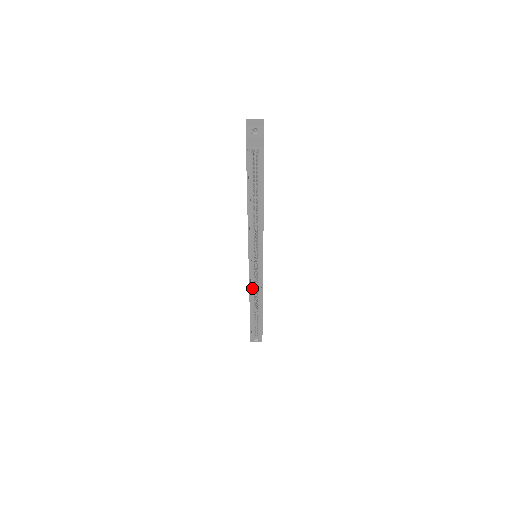
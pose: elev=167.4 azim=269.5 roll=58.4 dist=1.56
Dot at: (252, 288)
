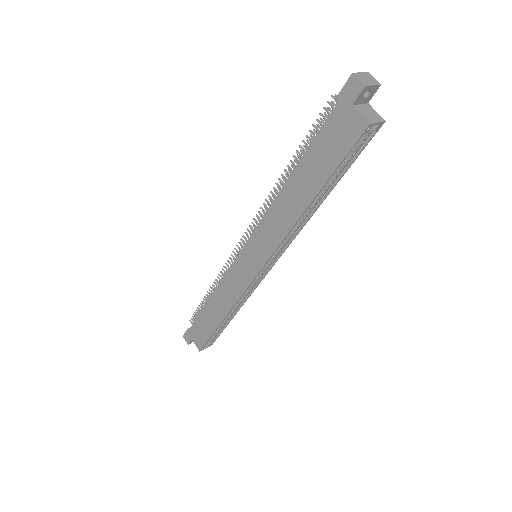
Dot at: (240, 296)
